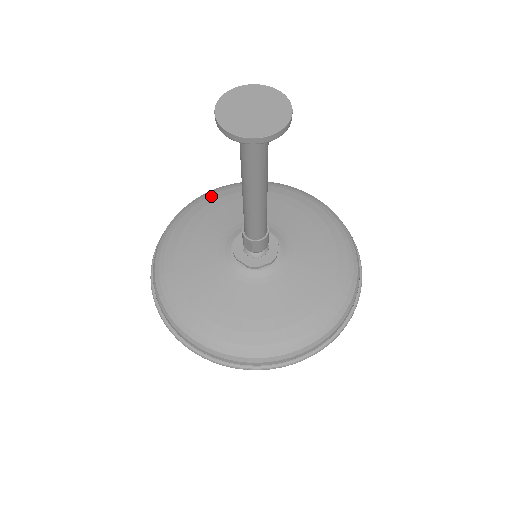
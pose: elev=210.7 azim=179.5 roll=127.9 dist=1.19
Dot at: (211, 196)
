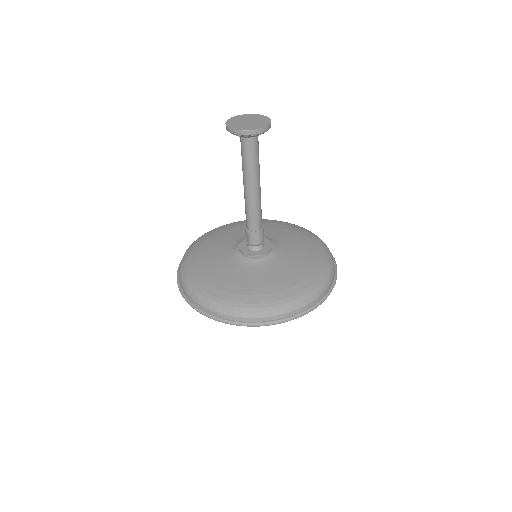
Dot at: occluded
